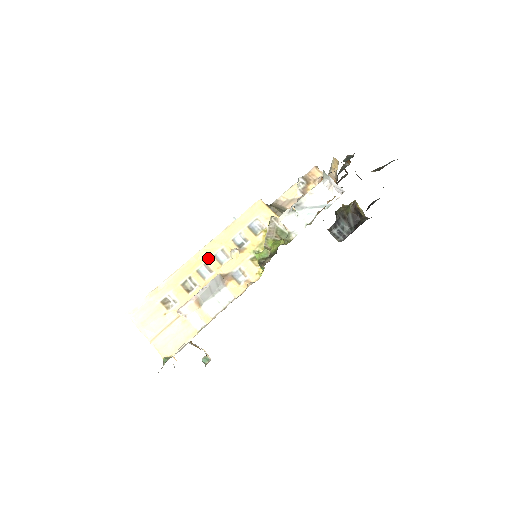
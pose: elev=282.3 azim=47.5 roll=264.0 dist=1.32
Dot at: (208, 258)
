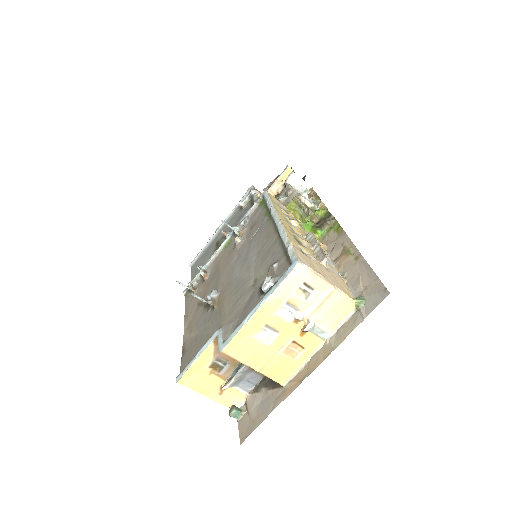
Dot at: (287, 223)
